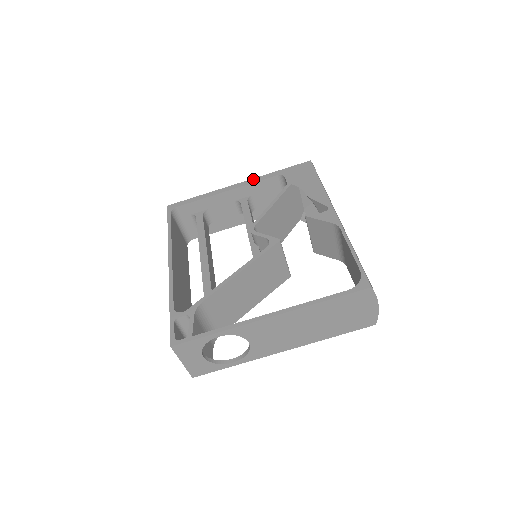
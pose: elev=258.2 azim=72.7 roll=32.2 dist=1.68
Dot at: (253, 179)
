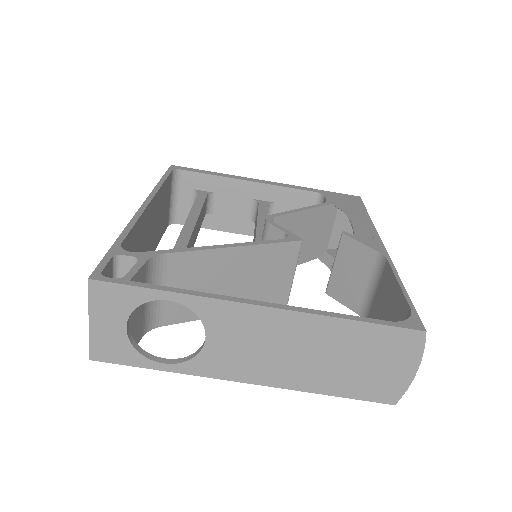
Dot at: (286, 184)
